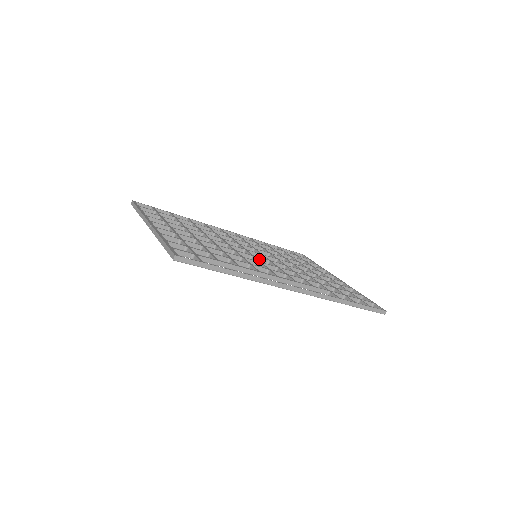
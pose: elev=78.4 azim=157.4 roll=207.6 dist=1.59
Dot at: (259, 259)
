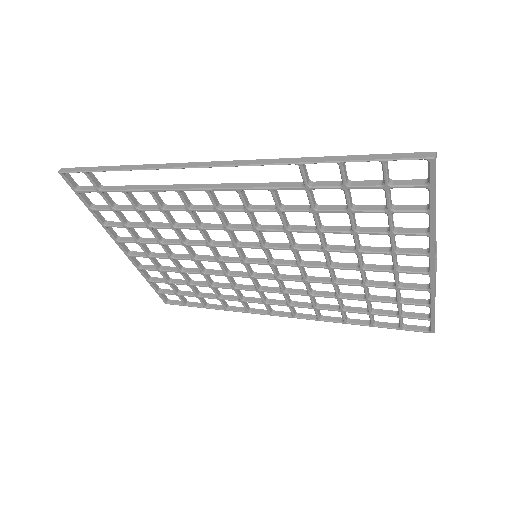
Dot at: (247, 244)
